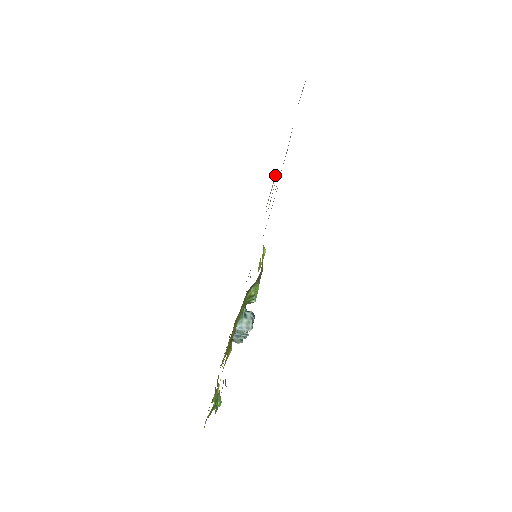
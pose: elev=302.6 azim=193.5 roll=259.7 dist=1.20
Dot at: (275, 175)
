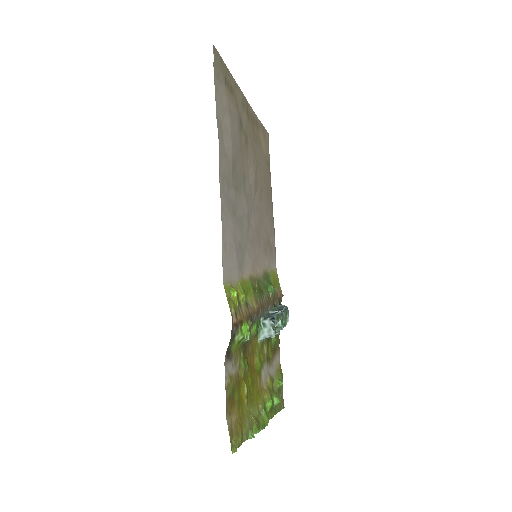
Dot at: (259, 127)
